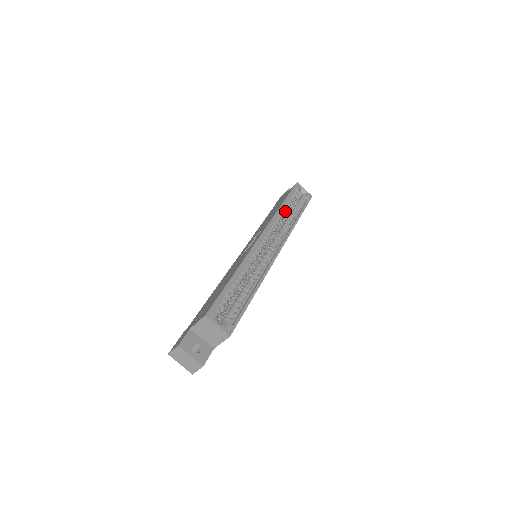
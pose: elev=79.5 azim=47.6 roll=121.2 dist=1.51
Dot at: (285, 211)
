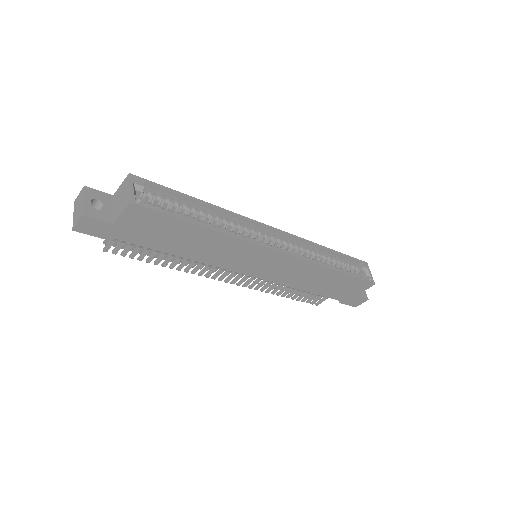
Dot at: (326, 257)
